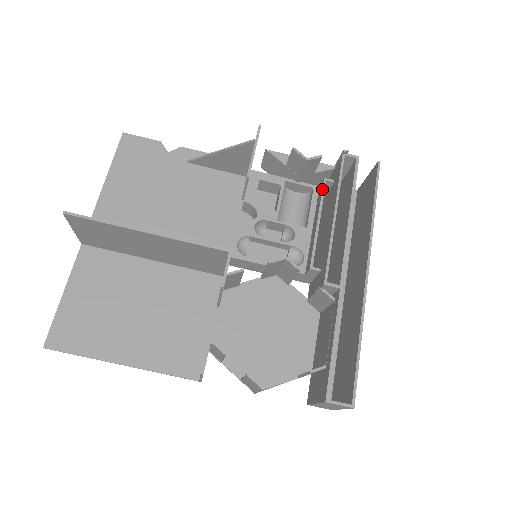
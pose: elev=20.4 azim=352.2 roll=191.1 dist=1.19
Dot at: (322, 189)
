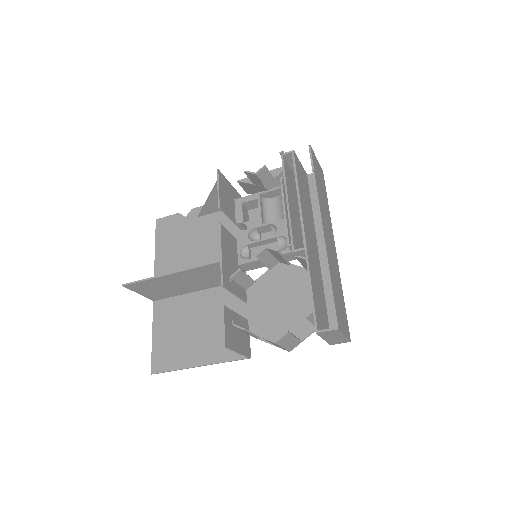
Dot at: (281, 187)
